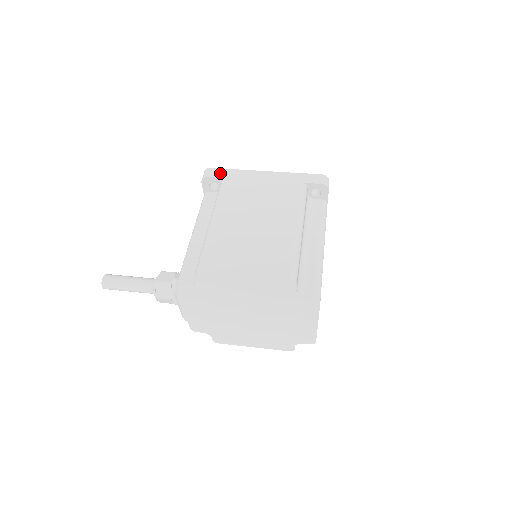
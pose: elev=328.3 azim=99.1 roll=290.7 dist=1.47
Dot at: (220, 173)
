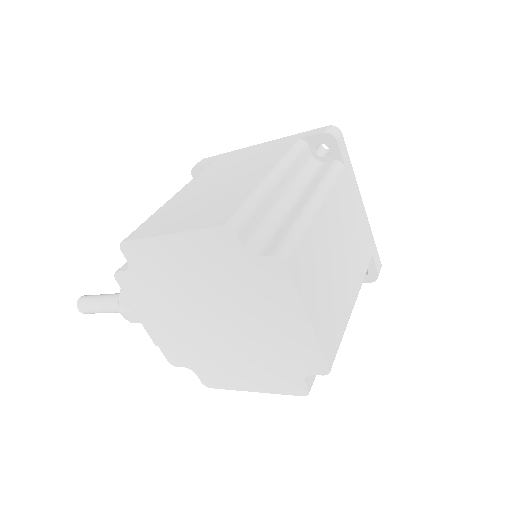
Dot at: (210, 159)
